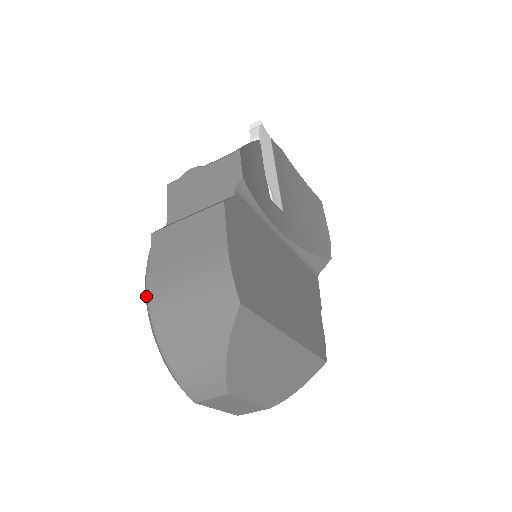
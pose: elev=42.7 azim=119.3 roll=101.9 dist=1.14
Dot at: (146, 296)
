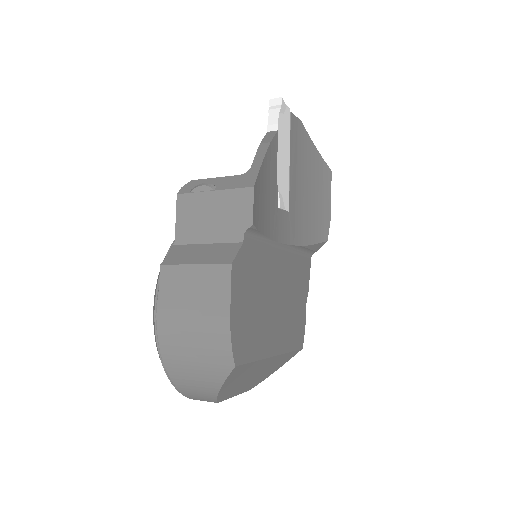
Dot at: (154, 327)
